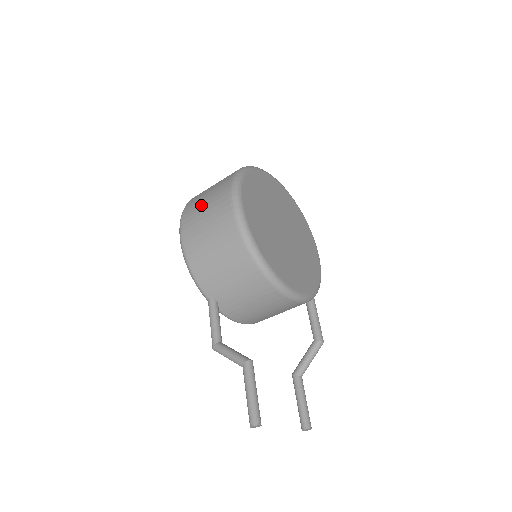
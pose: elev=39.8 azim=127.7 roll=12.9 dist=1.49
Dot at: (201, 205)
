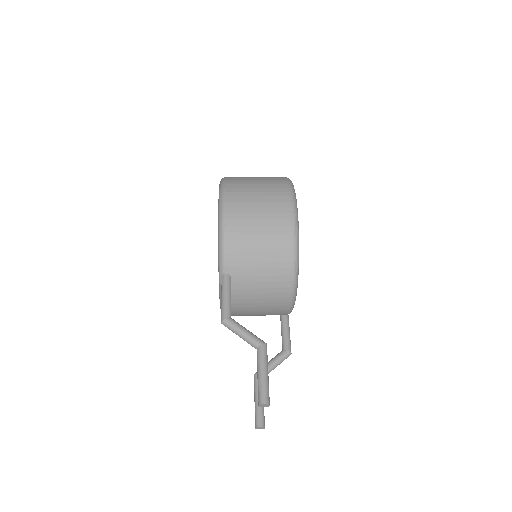
Dot at: (252, 188)
